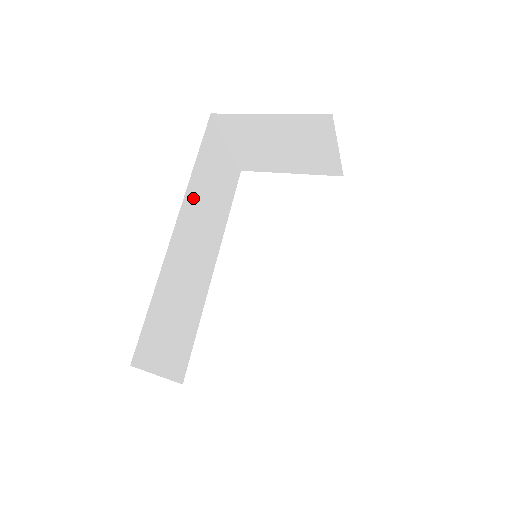
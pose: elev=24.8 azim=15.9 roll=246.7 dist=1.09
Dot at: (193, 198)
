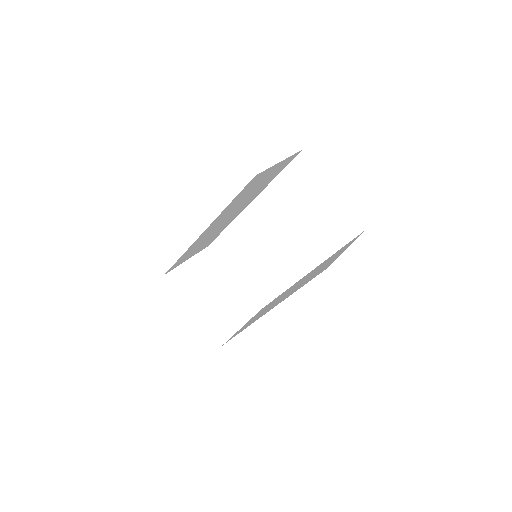
Dot at: (224, 213)
